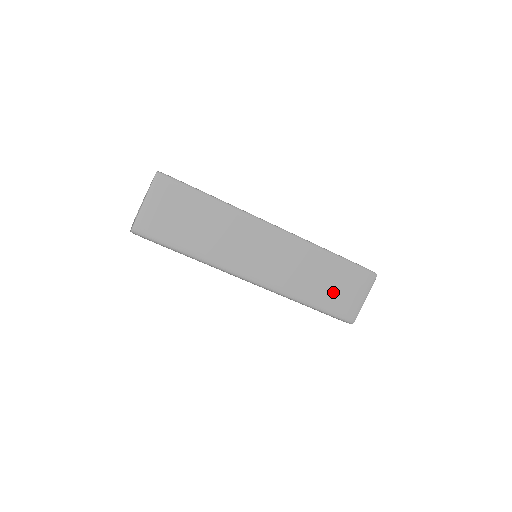
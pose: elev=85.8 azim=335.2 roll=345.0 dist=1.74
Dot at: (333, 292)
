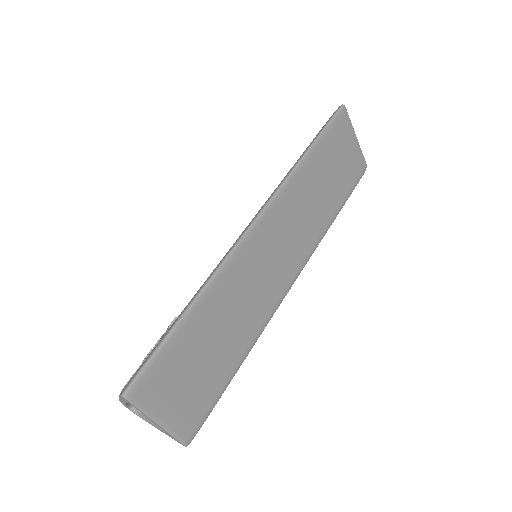
Dot at: (338, 176)
